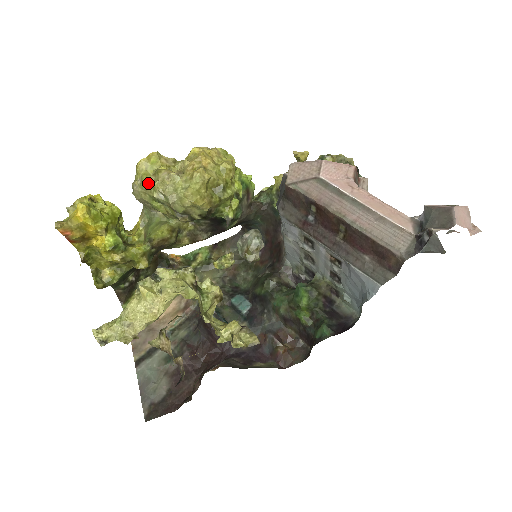
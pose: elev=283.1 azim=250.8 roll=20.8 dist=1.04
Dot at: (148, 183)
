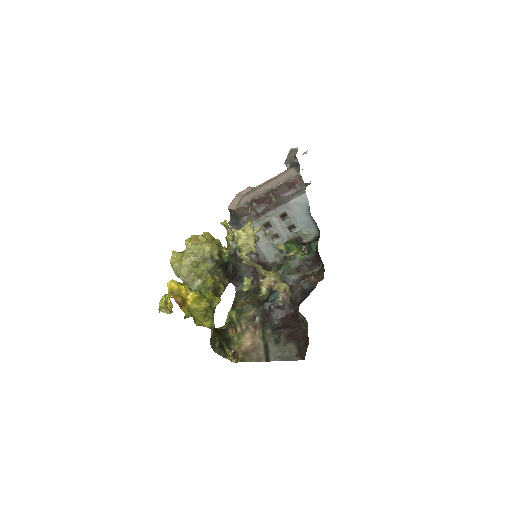
Dot at: (184, 259)
